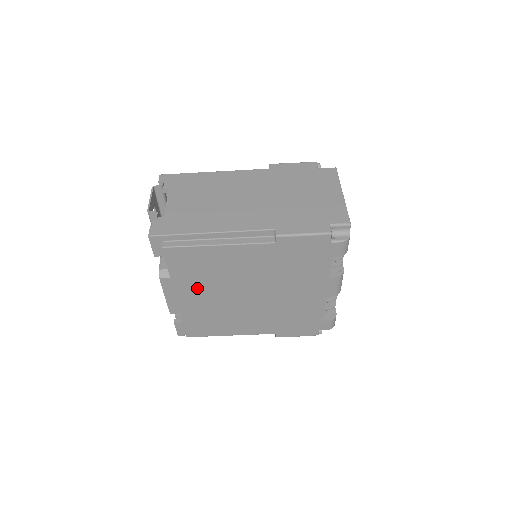
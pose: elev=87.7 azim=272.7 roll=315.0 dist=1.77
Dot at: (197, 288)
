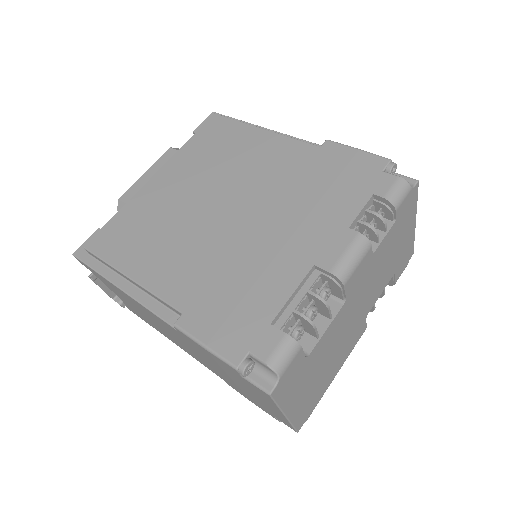
Dot at: (187, 172)
